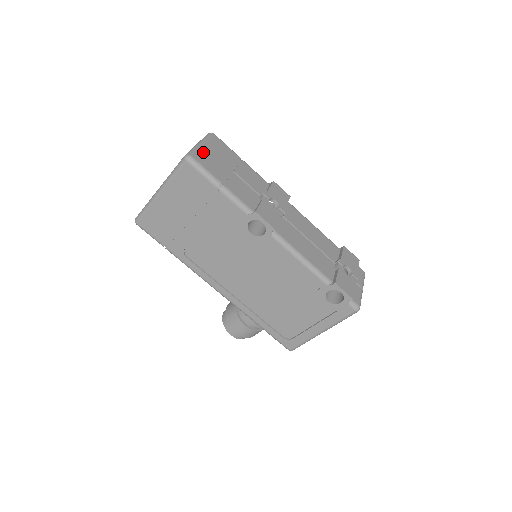
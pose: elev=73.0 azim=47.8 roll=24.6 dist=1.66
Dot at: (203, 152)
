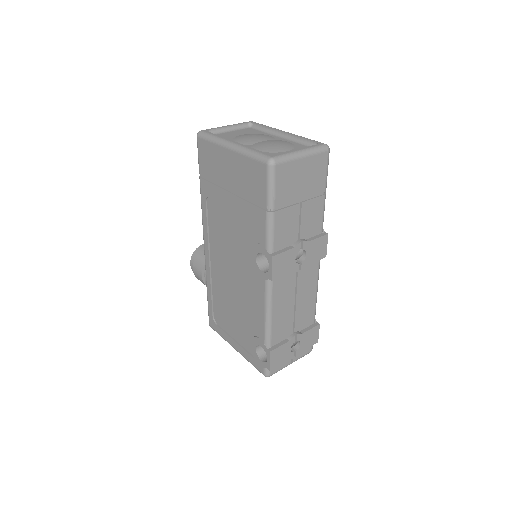
Dot at: (293, 166)
